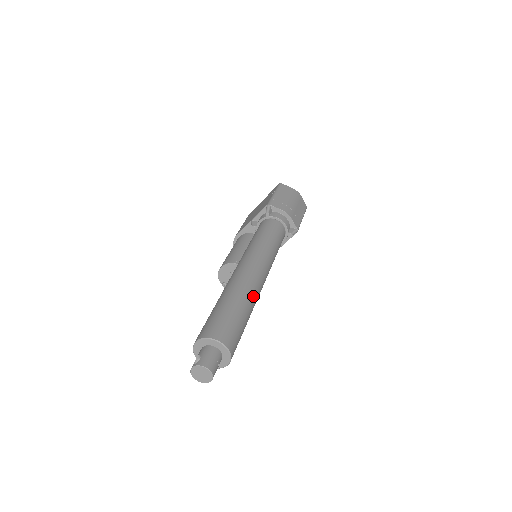
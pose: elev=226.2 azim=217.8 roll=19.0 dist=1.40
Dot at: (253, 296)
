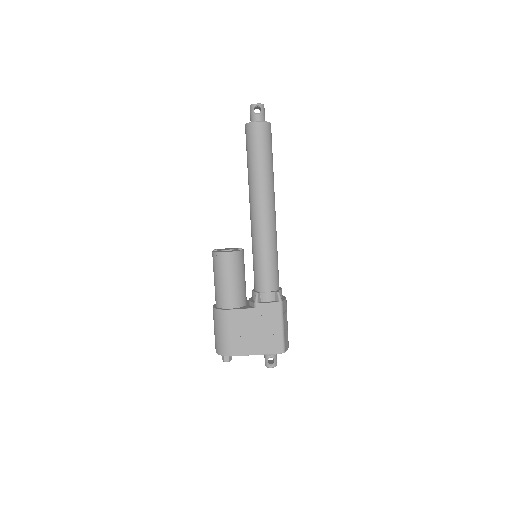
Dot at: (273, 182)
